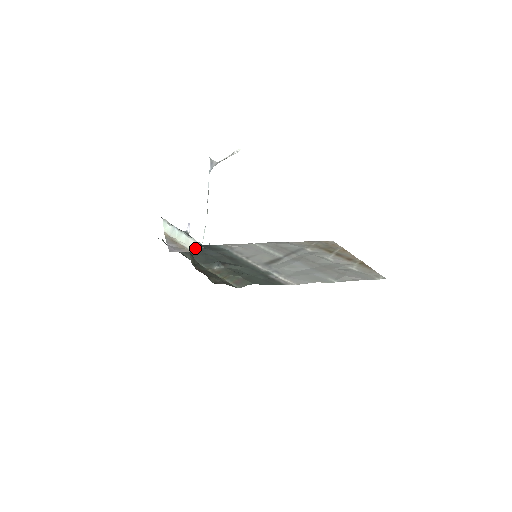
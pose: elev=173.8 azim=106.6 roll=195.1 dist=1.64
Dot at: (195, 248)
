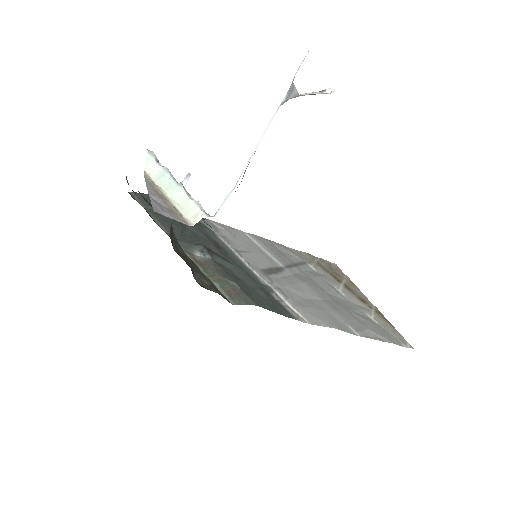
Dot at: occluded
